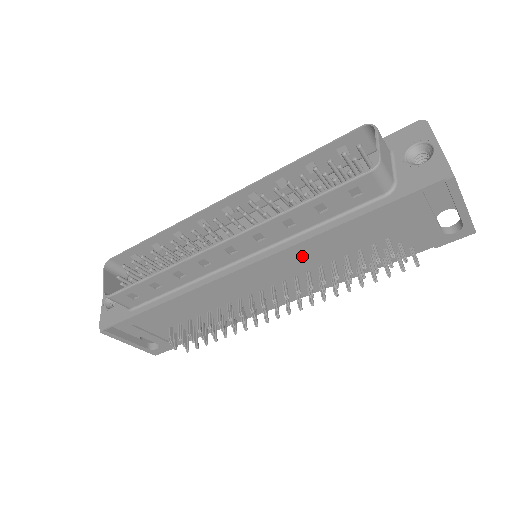
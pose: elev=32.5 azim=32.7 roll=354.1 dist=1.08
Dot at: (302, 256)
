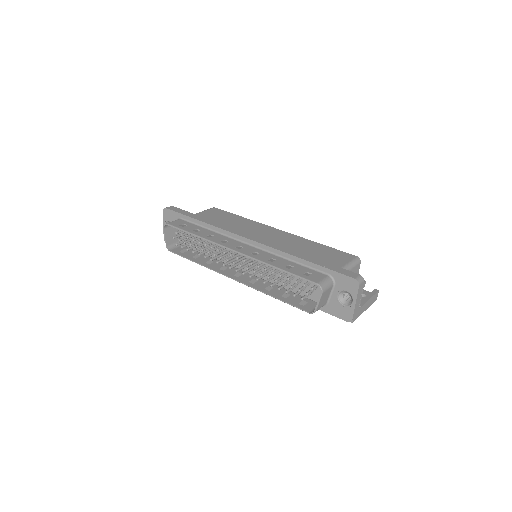
Dot at: occluded
